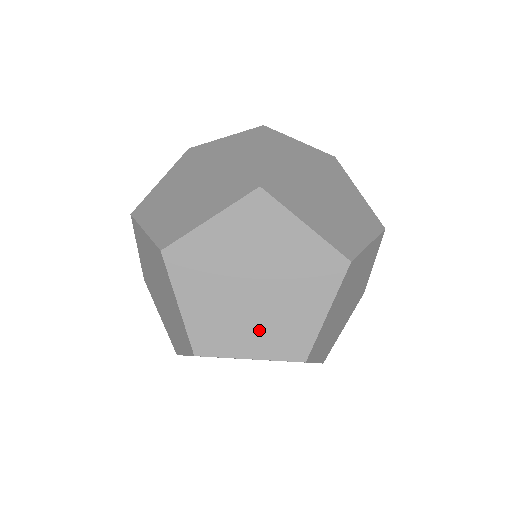
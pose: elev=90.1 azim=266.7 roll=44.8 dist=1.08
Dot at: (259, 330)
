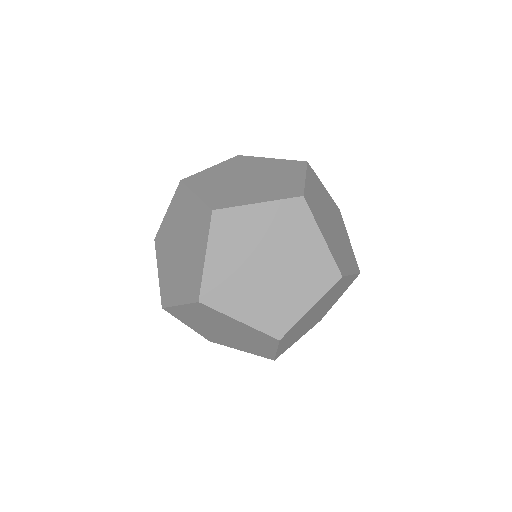
Dot at: (298, 287)
